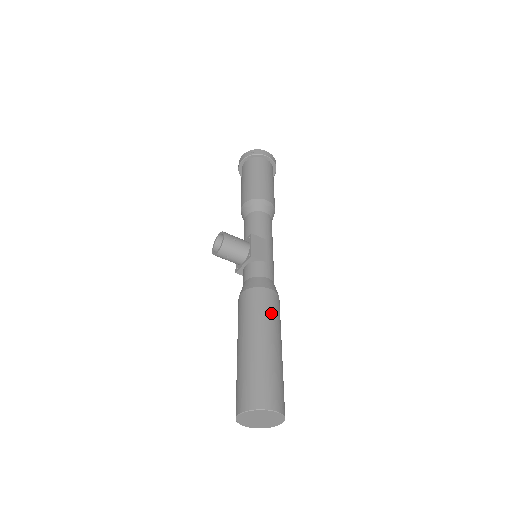
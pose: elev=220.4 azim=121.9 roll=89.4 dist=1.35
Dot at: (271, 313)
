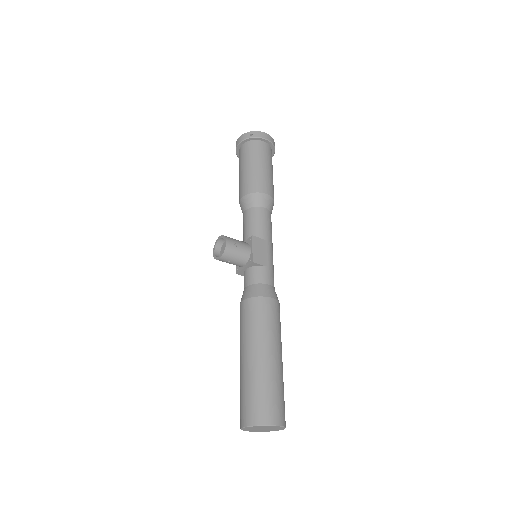
Dot at: (273, 324)
